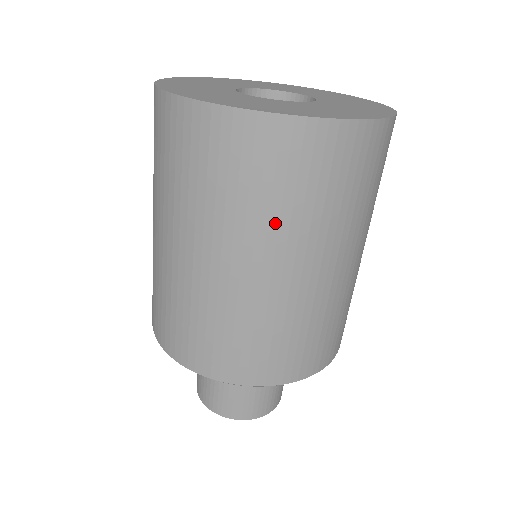
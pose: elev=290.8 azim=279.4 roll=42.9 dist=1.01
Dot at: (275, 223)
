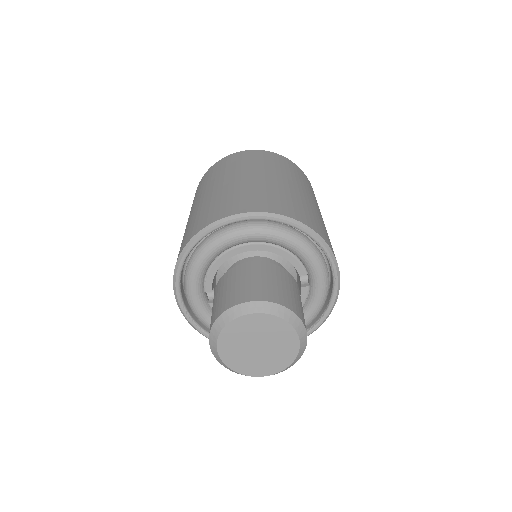
Dot at: (268, 167)
